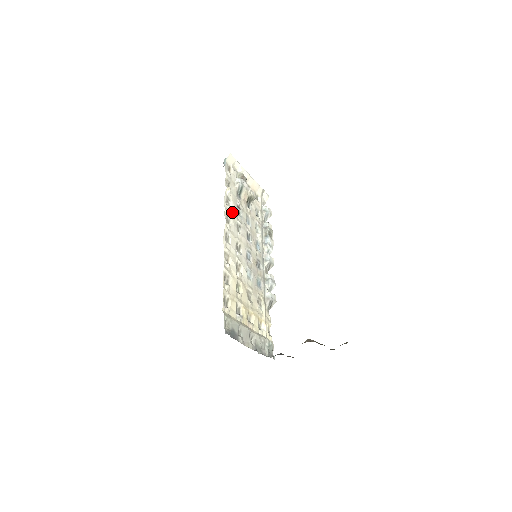
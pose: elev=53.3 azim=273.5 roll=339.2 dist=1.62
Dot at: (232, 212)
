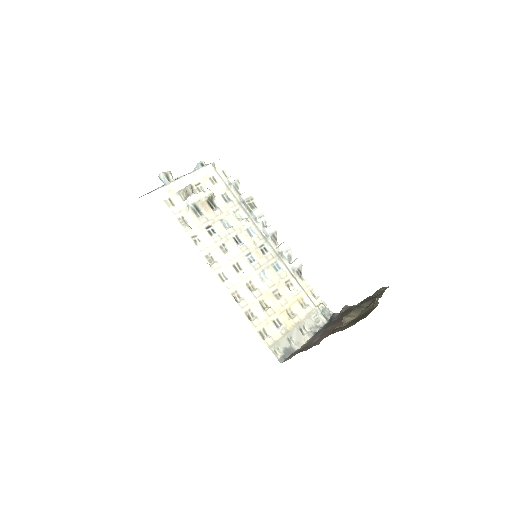
Dot at: (207, 244)
